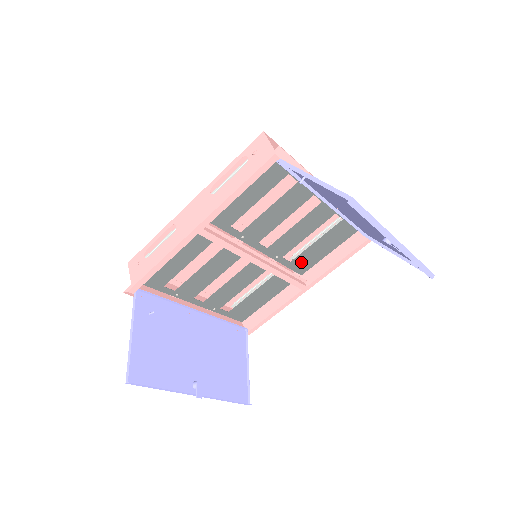
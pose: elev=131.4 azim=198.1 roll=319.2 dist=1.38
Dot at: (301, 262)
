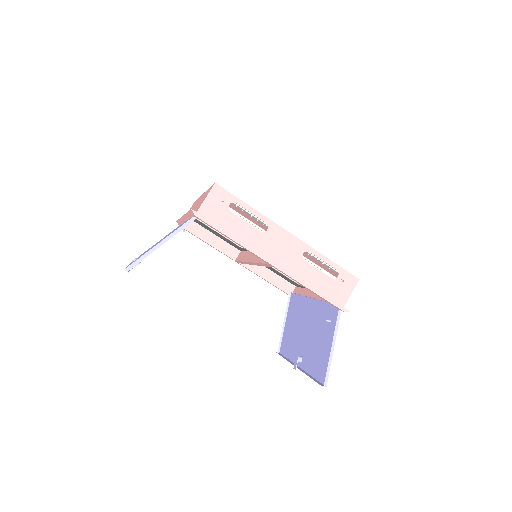
Dot at: occluded
